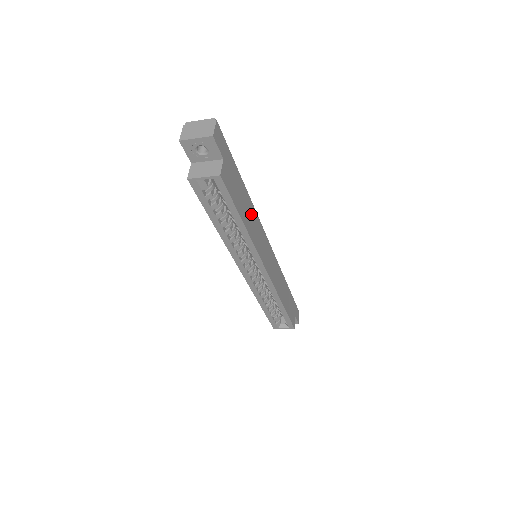
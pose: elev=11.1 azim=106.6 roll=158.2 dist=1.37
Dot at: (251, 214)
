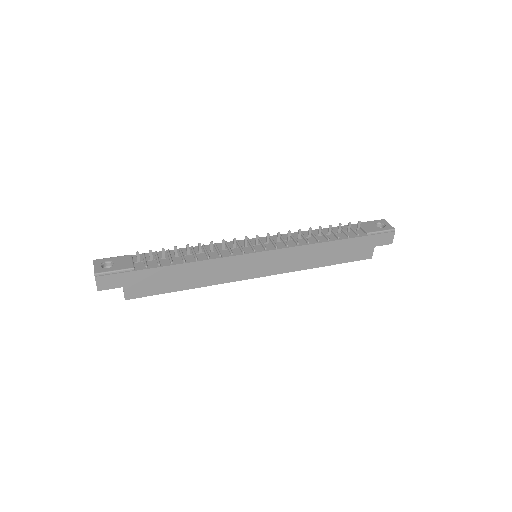
Dot at: (199, 270)
